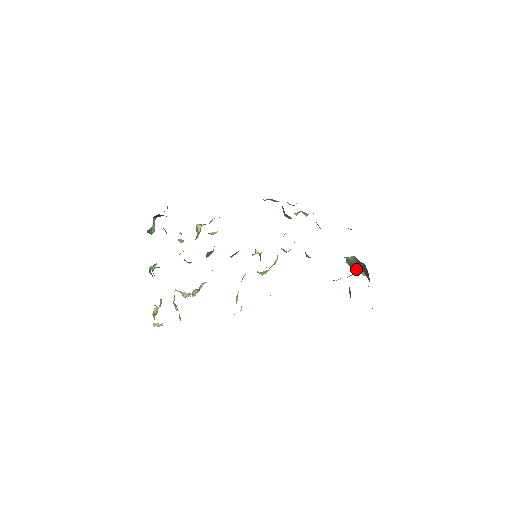
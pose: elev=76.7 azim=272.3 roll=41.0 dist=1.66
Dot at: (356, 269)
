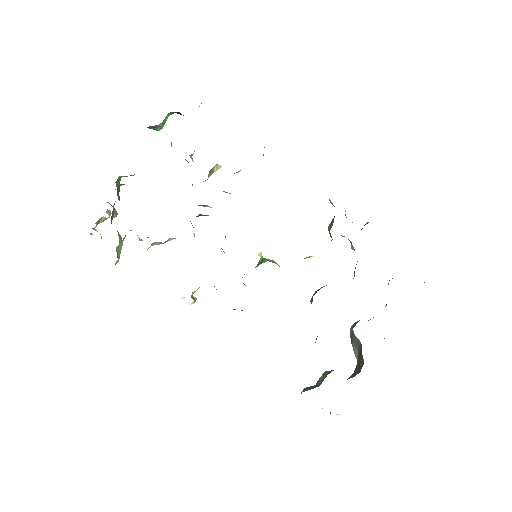
Dot at: (353, 346)
